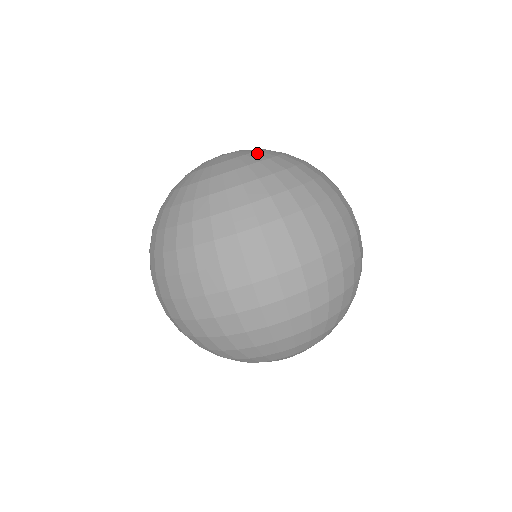
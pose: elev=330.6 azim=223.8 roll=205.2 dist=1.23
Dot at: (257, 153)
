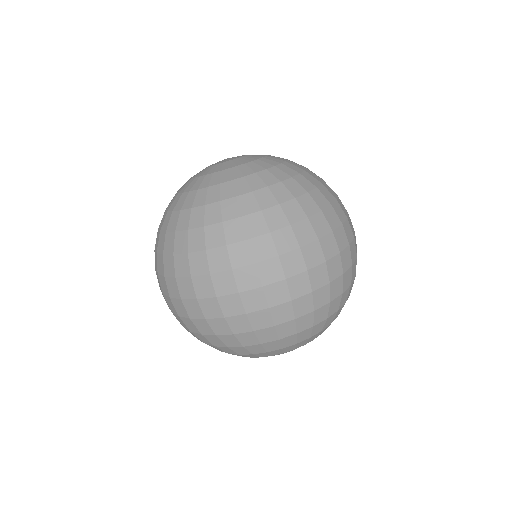
Dot at: (272, 156)
